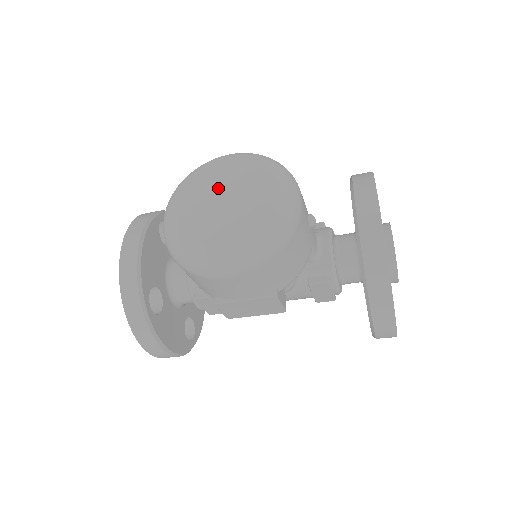
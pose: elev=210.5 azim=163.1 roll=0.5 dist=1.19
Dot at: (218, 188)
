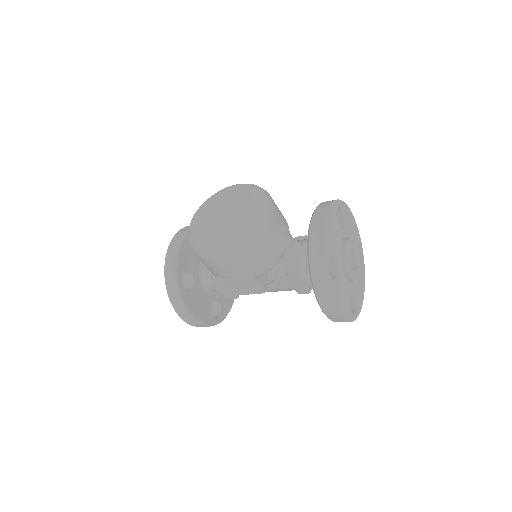
Dot at: (223, 205)
